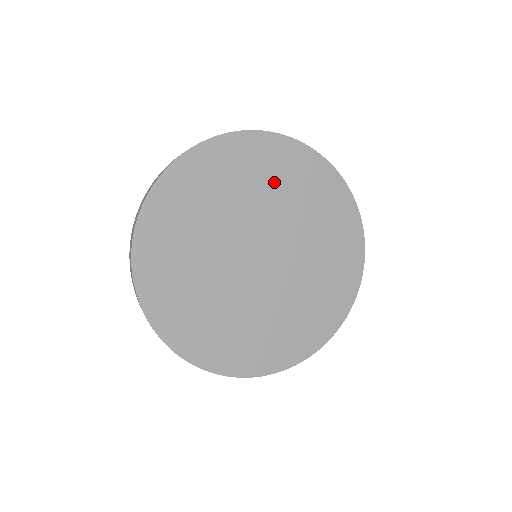
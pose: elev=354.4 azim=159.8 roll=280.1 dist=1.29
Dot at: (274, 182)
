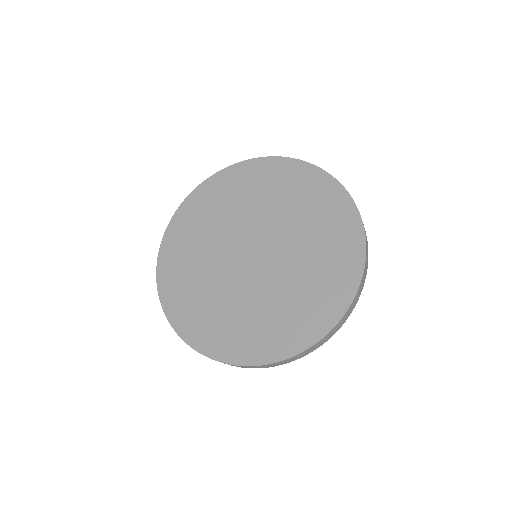
Dot at: (307, 211)
